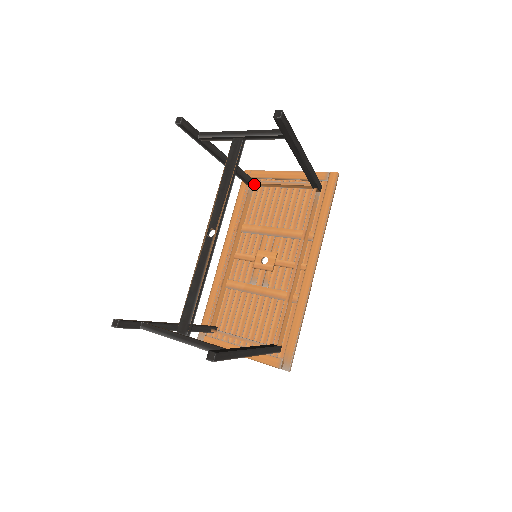
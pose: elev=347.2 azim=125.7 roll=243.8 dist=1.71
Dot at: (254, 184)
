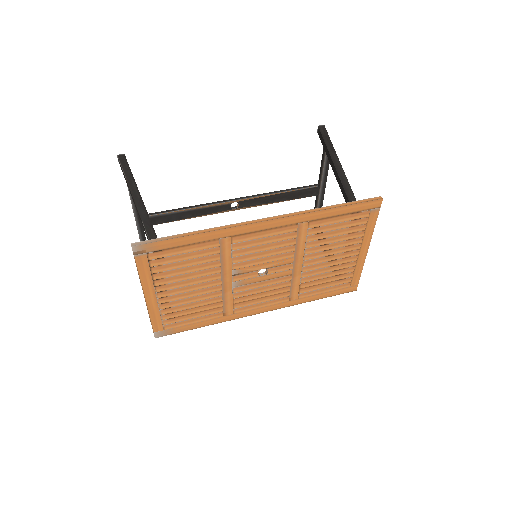
Dot at: occluded
